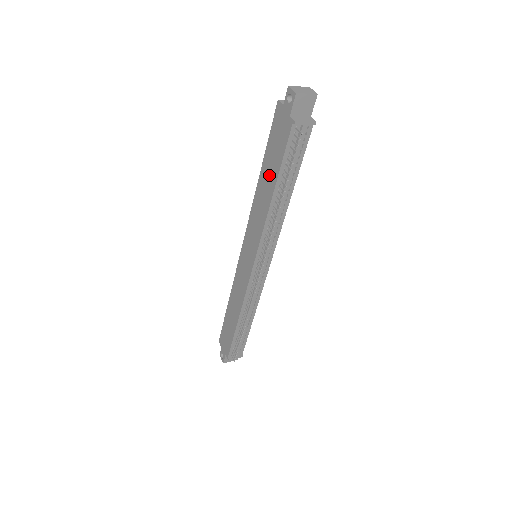
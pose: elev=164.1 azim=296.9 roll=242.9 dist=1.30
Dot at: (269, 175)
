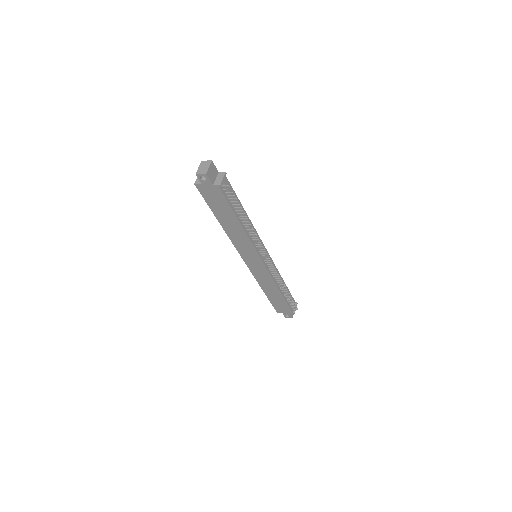
Dot at: (227, 218)
